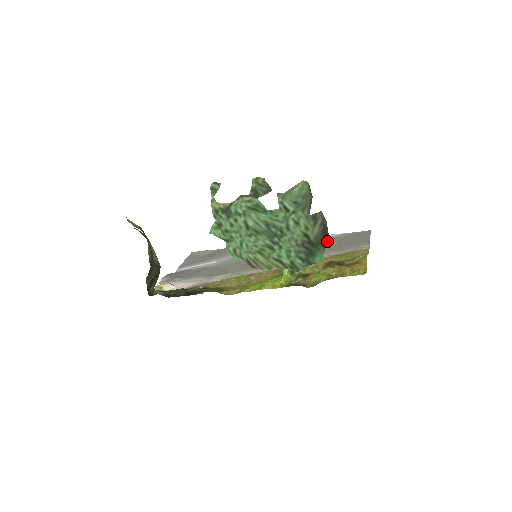
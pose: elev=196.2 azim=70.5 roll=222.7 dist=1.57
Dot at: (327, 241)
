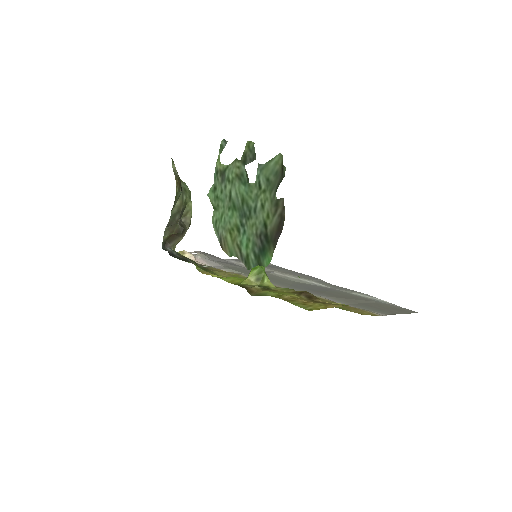
Dot at: (360, 297)
